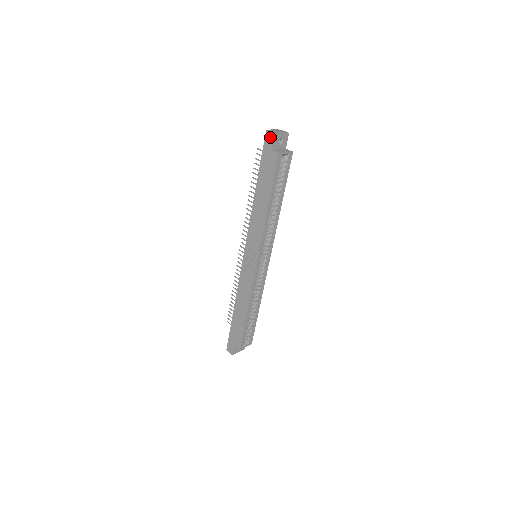
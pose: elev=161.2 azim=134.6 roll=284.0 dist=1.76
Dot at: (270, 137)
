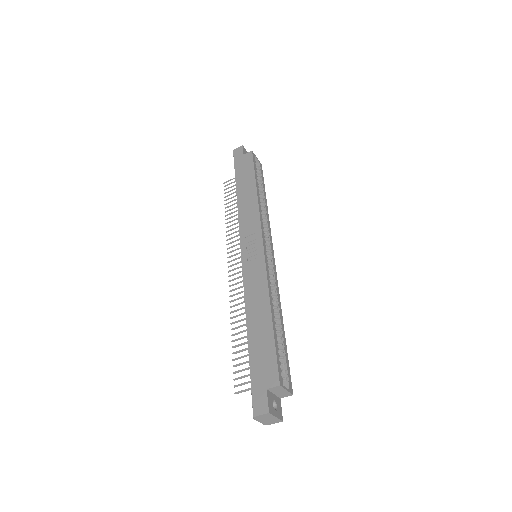
Dot at: (239, 150)
